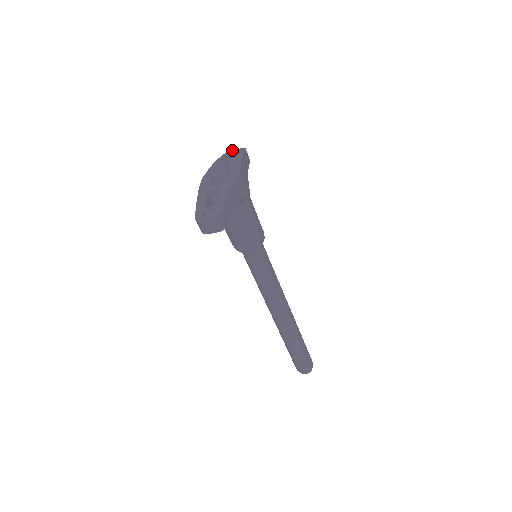
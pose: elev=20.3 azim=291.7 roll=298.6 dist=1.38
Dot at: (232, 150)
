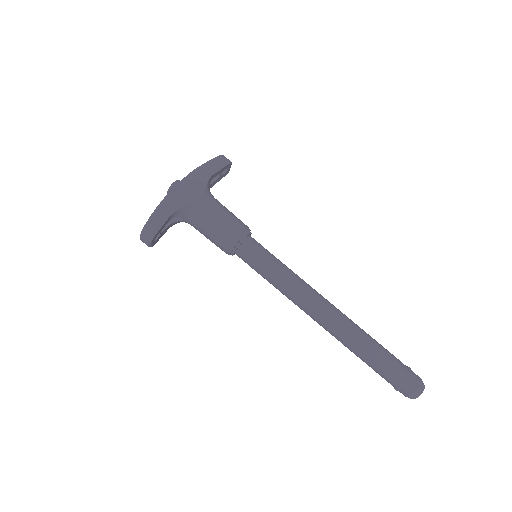
Dot at: occluded
